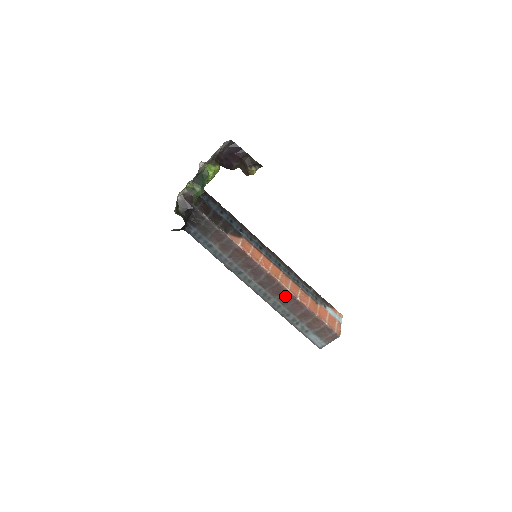
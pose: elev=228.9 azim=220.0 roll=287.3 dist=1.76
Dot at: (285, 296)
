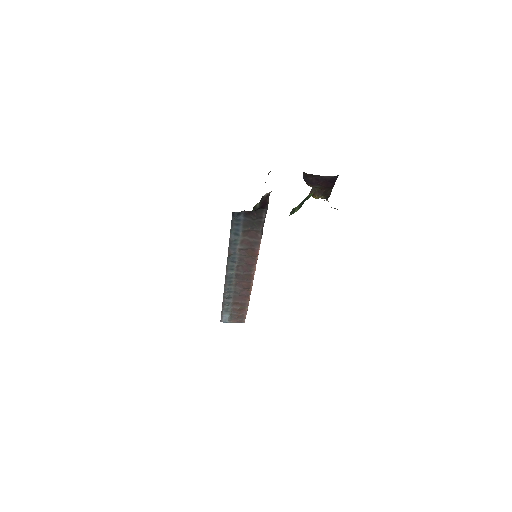
Dot at: (244, 290)
